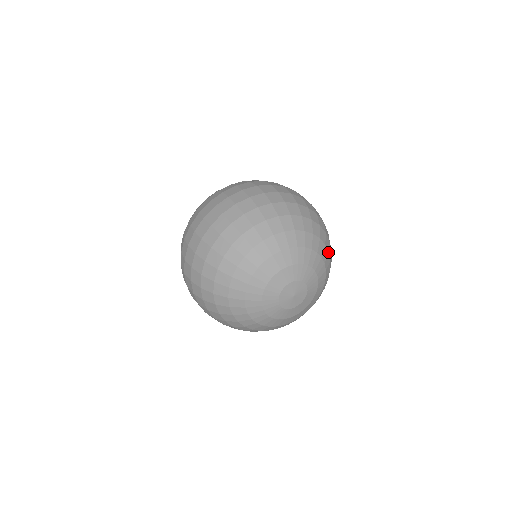
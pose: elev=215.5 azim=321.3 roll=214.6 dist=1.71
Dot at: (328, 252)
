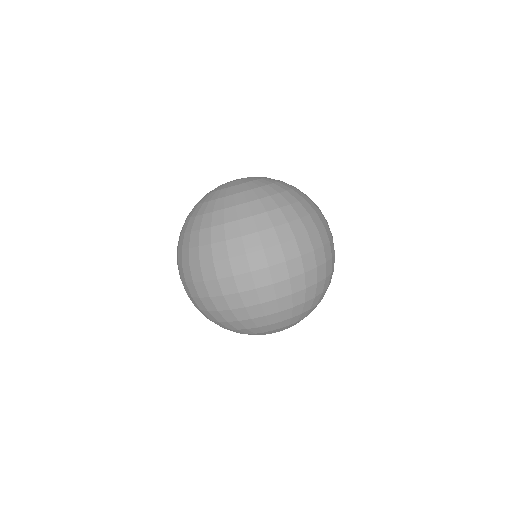
Dot at: occluded
